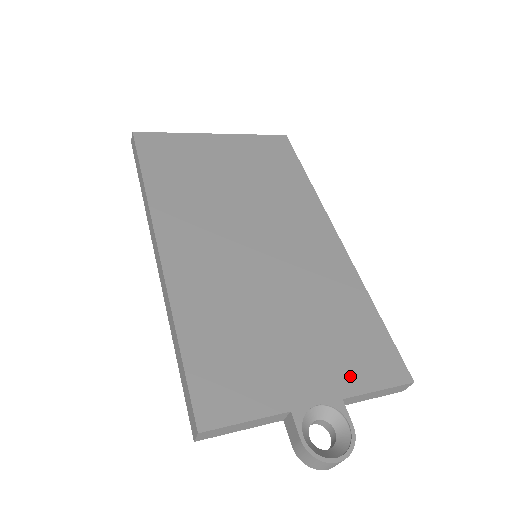
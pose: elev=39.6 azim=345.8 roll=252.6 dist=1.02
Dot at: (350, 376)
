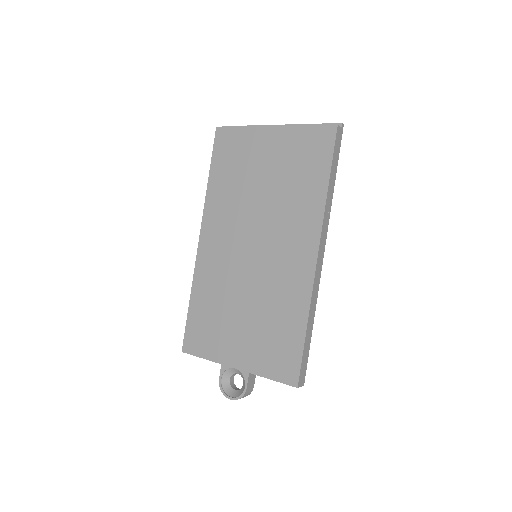
Dot at: (261, 363)
